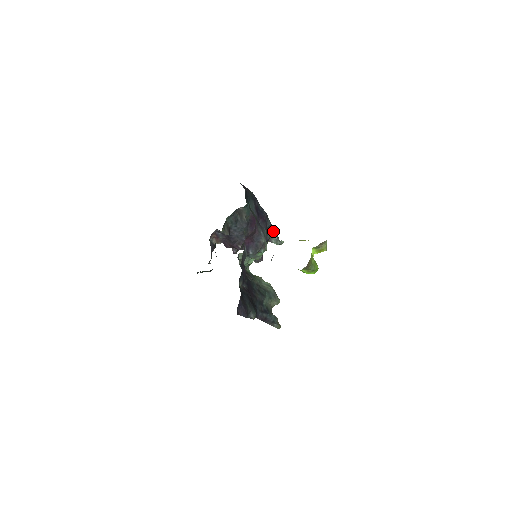
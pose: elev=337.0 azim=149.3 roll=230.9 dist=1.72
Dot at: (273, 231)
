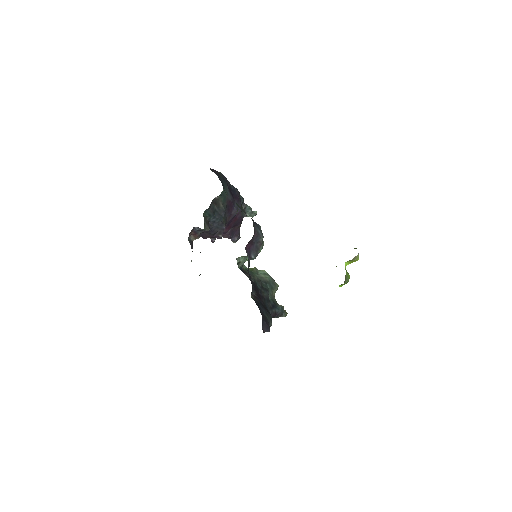
Dot at: (246, 205)
